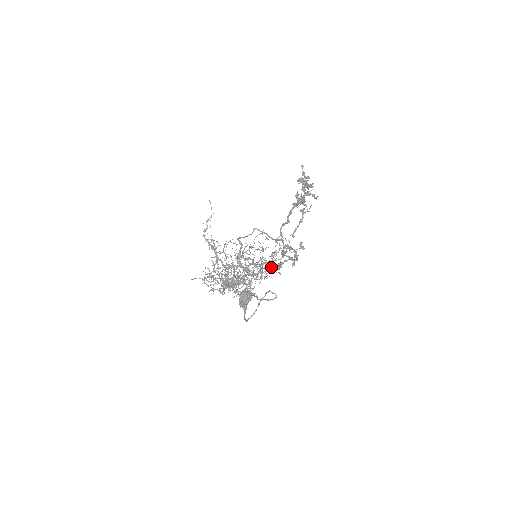
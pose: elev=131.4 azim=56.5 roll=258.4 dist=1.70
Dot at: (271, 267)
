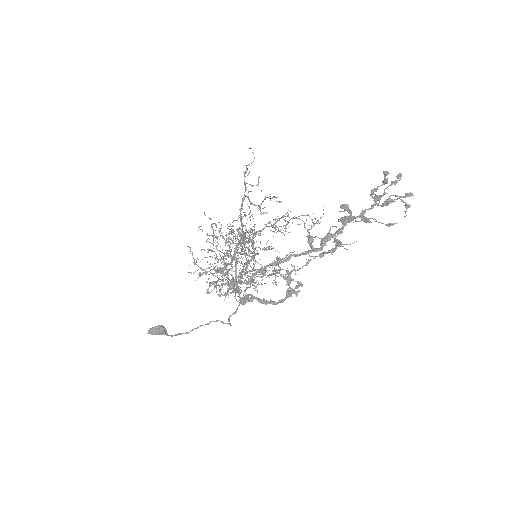
Dot at: (257, 284)
